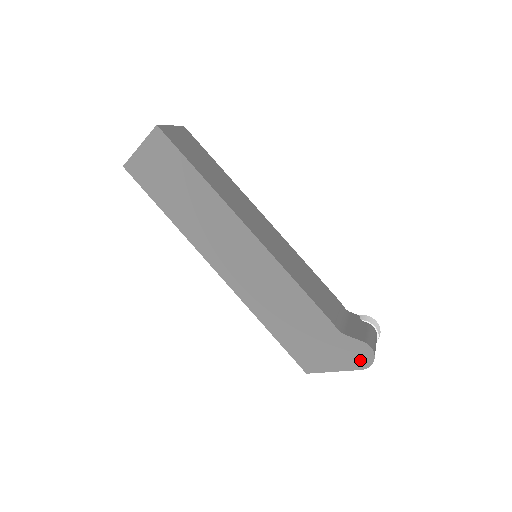
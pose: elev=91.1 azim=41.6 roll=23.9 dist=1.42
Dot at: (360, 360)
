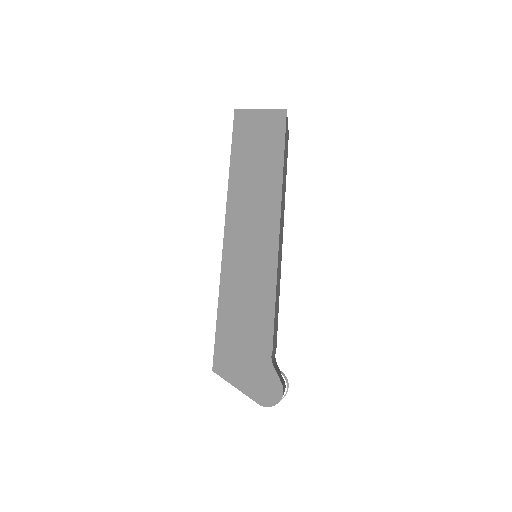
Dot at: (265, 395)
